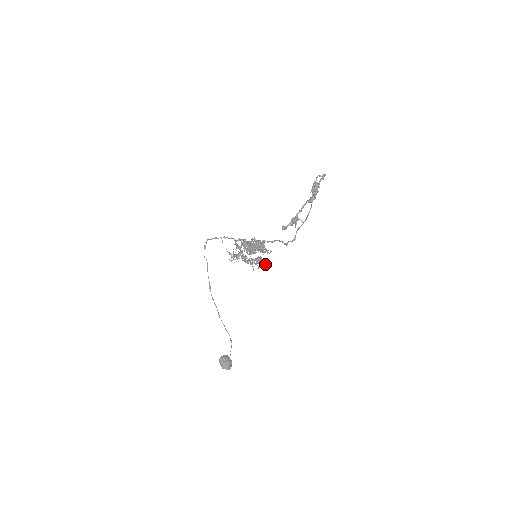
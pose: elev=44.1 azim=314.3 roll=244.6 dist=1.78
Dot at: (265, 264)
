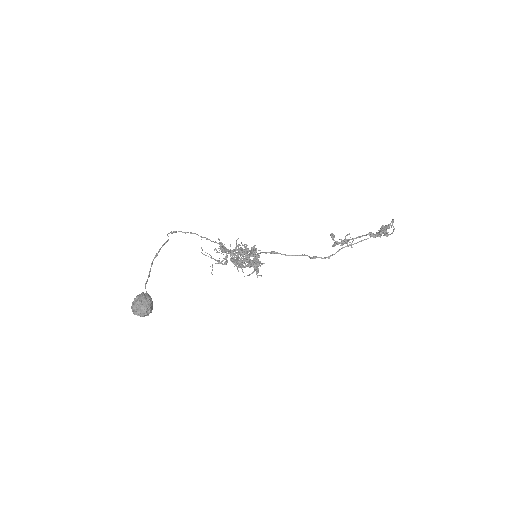
Dot at: occluded
